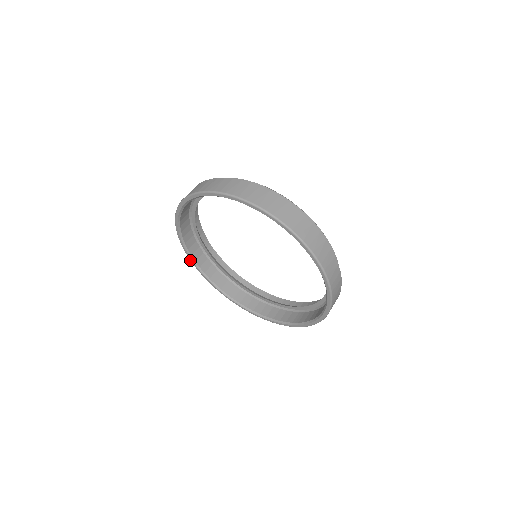
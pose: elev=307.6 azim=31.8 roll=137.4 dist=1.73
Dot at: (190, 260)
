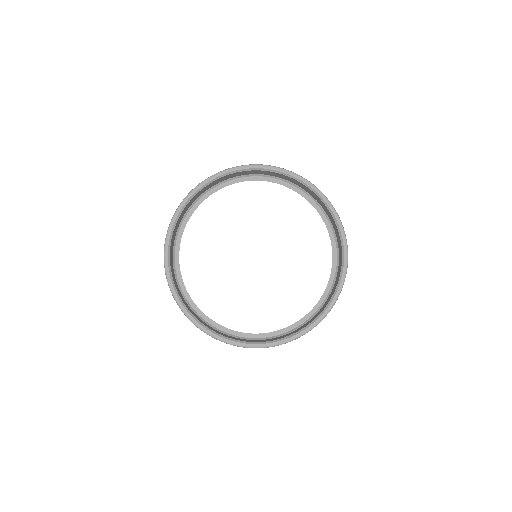
Dot at: (182, 310)
